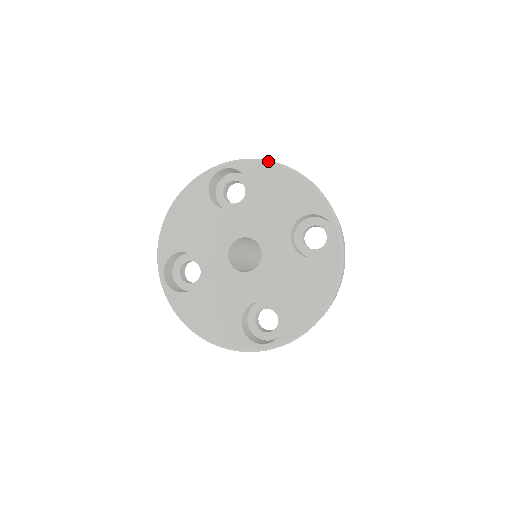
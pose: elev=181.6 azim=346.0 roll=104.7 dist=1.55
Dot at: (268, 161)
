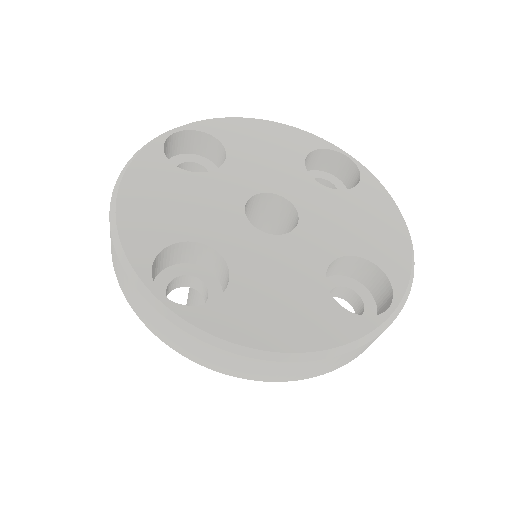
Dot at: occluded
